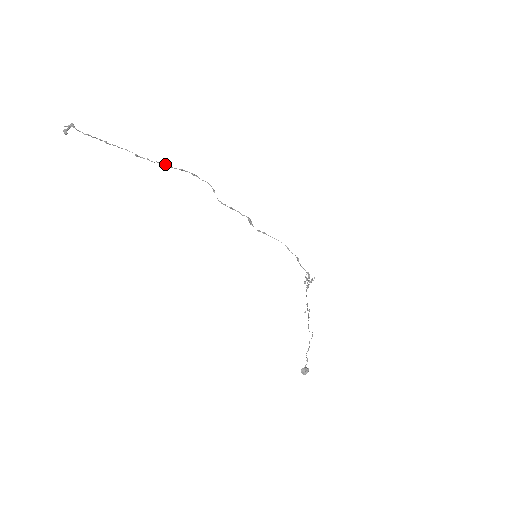
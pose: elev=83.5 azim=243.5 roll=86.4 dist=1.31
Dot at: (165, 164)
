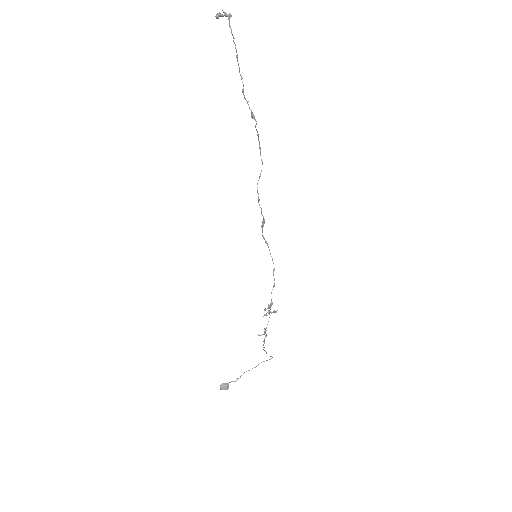
Dot at: (255, 119)
